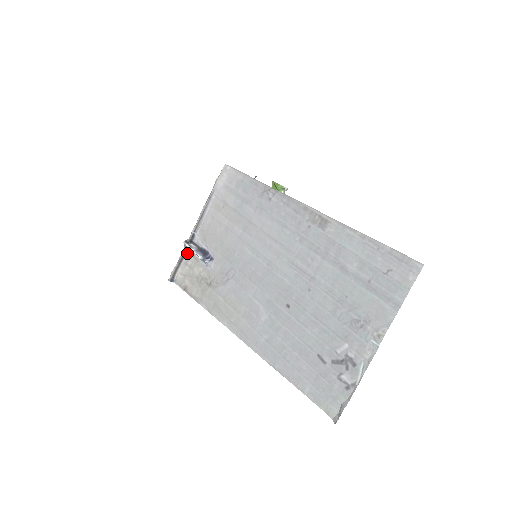
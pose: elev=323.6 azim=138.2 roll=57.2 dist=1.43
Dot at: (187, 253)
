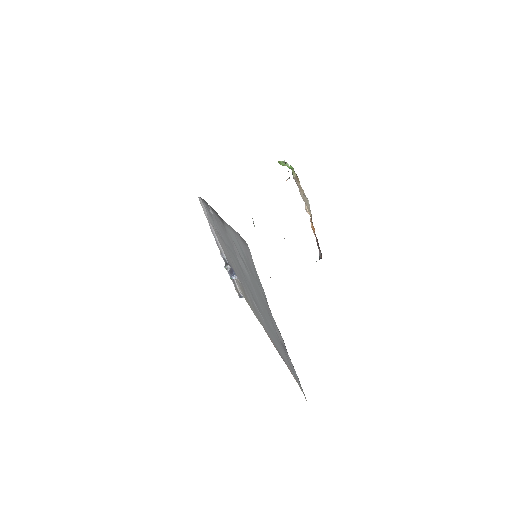
Dot at: occluded
